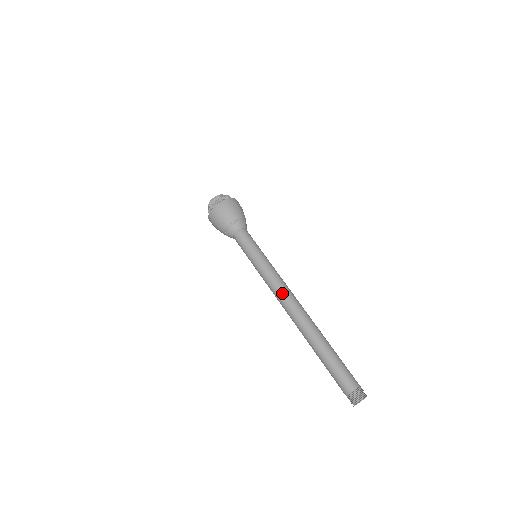
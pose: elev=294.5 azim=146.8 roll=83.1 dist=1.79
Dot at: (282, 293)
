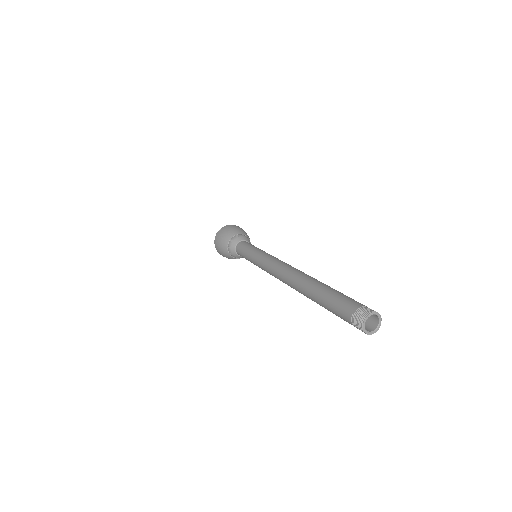
Dot at: (278, 263)
